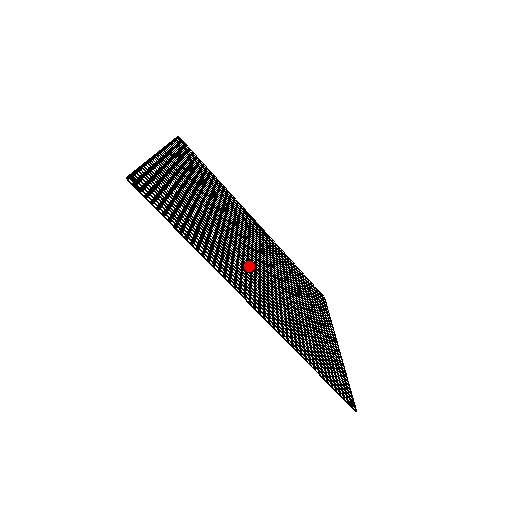
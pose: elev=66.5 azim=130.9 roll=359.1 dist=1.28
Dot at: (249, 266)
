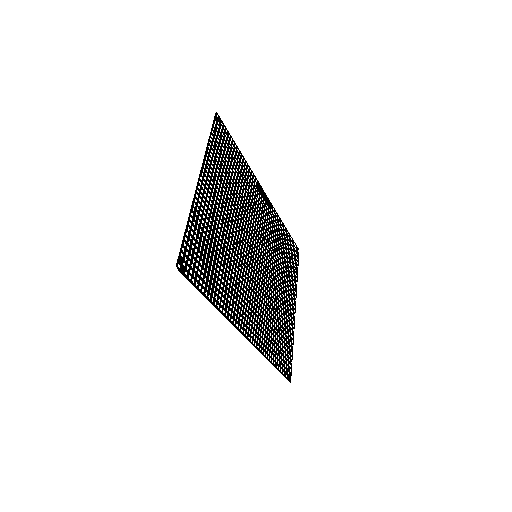
Dot at: (249, 280)
